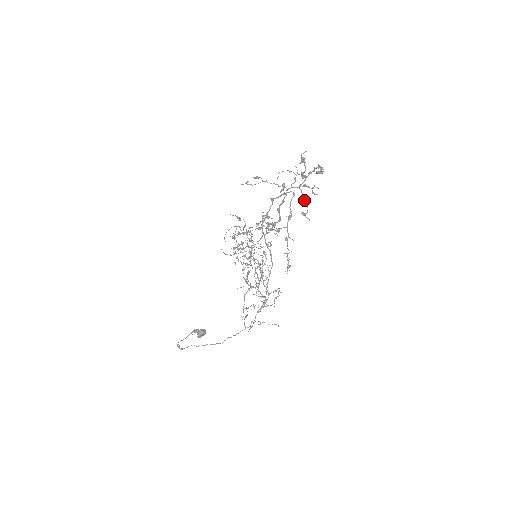
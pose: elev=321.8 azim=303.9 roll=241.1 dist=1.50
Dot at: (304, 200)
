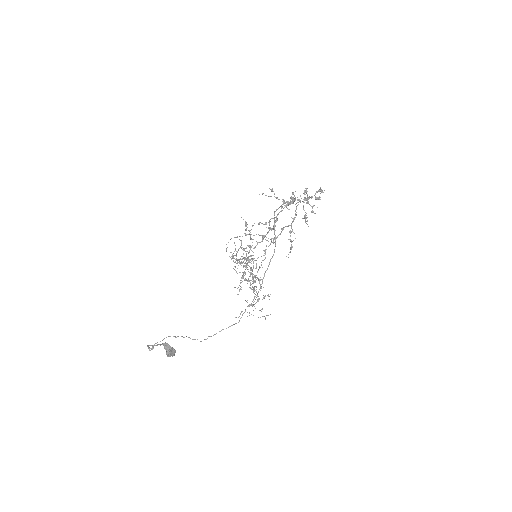
Dot at: (305, 214)
